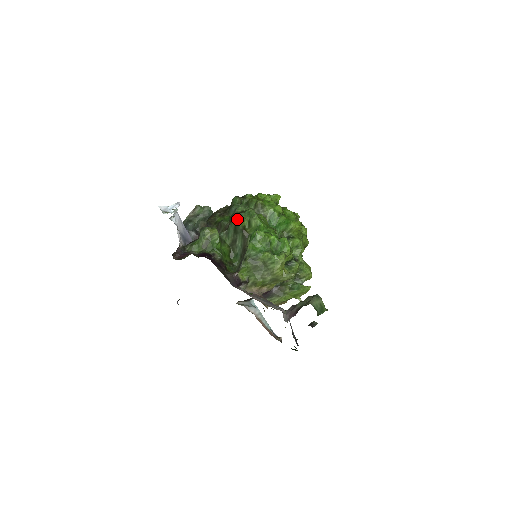
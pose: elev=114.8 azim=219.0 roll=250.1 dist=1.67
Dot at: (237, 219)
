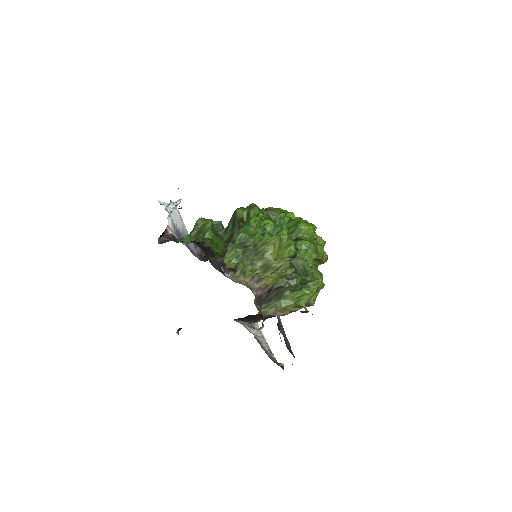
Dot at: (235, 211)
